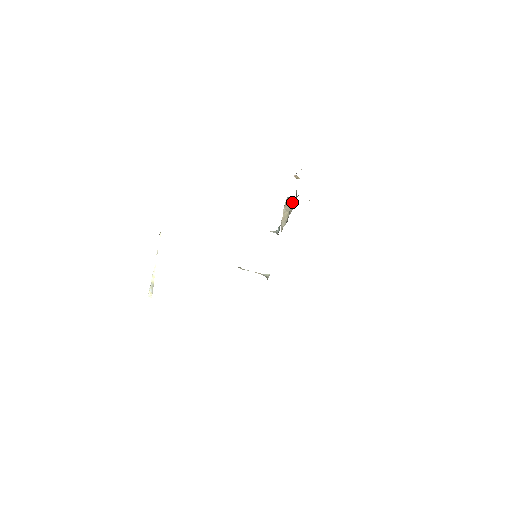
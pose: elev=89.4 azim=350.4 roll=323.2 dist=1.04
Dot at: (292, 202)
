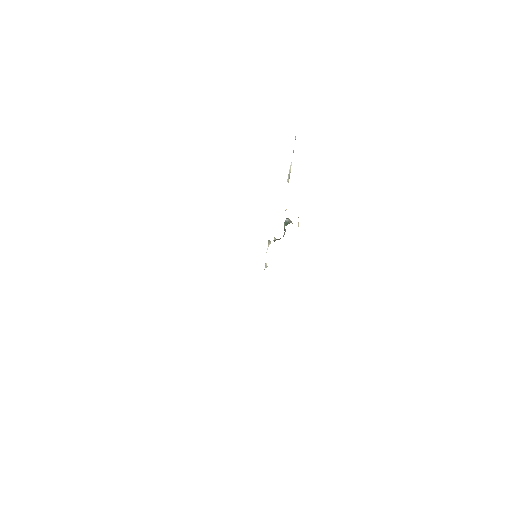
Dot at: (284, 227)
